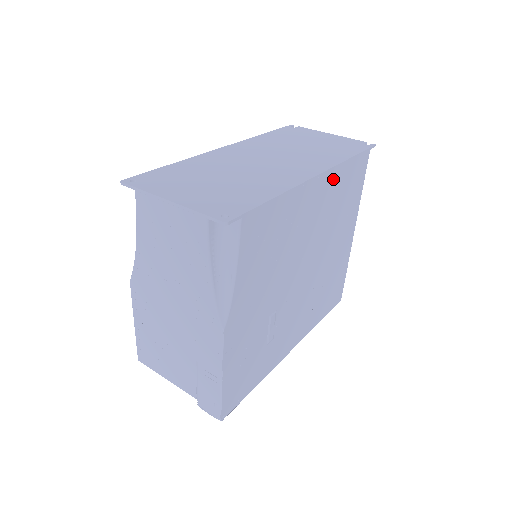
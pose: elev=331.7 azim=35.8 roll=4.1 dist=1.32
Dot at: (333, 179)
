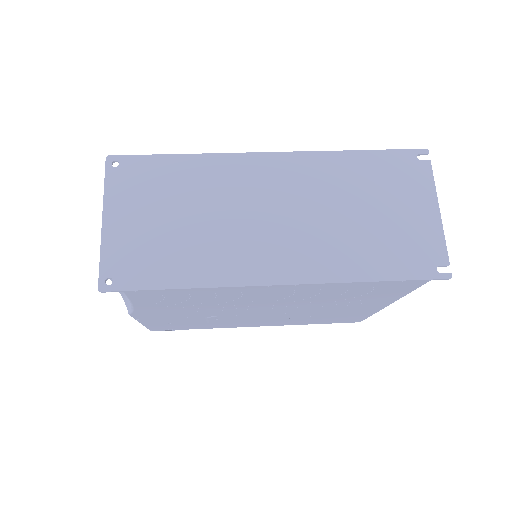
Dot at: (319, 287)
